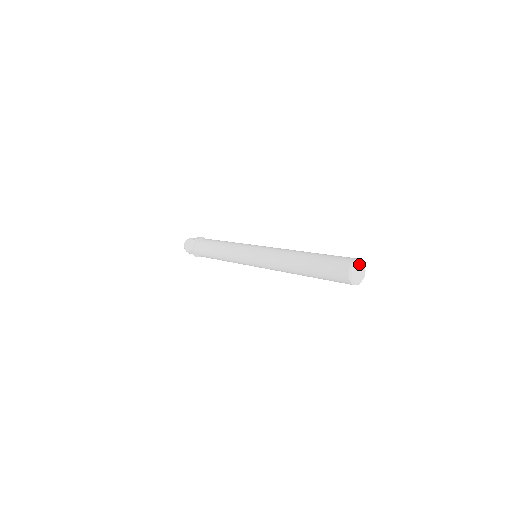
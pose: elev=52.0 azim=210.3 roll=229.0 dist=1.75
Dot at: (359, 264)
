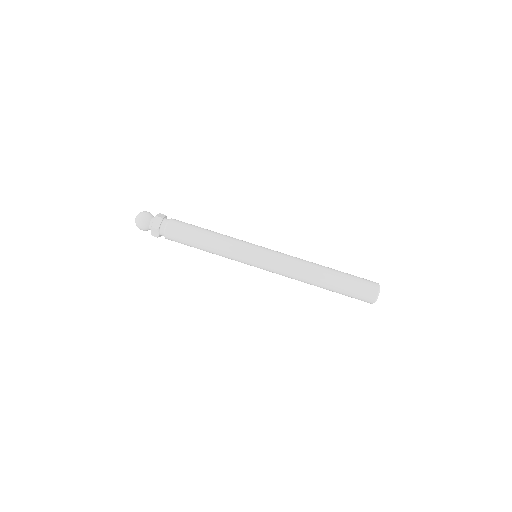
Dot at: occluded
